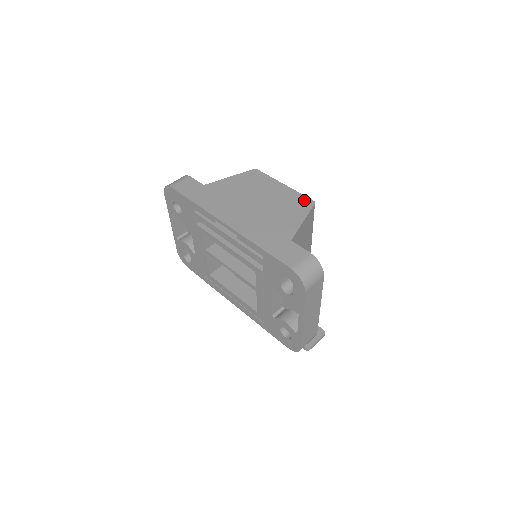
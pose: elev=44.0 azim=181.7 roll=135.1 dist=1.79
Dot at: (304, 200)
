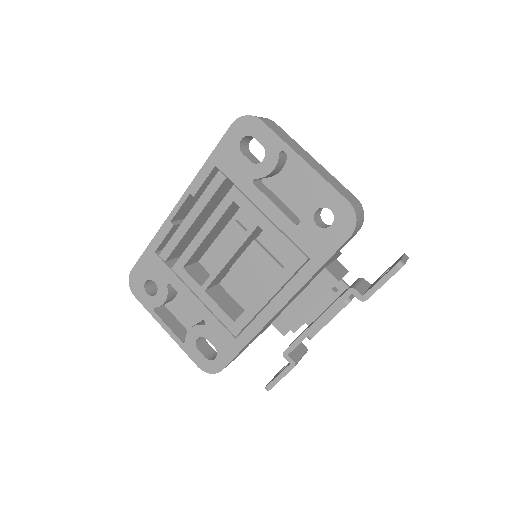
Dot at: occluded
